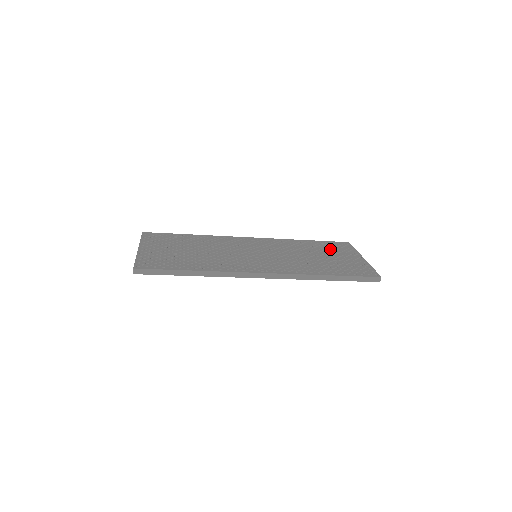
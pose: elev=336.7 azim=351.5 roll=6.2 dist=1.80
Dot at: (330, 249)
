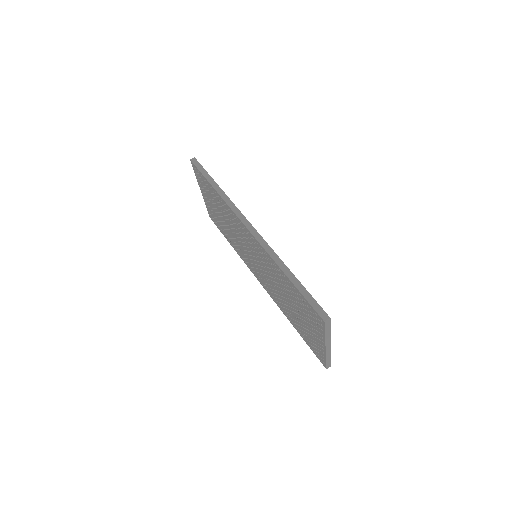
Dot at: occluded
